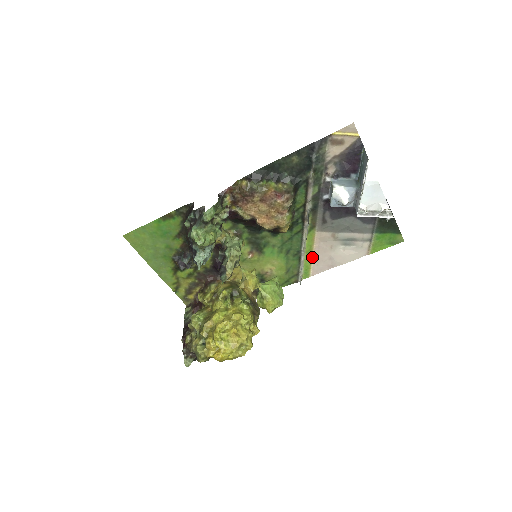
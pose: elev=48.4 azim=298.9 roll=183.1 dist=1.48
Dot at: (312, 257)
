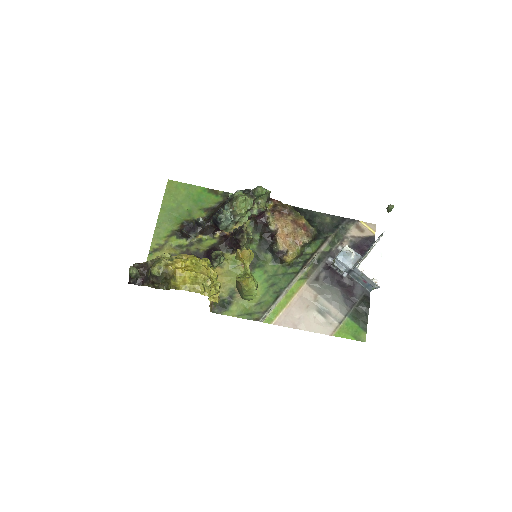
Dot at: (287, 305)
